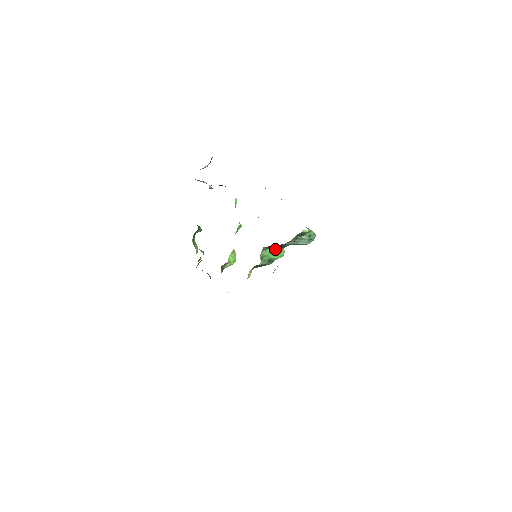
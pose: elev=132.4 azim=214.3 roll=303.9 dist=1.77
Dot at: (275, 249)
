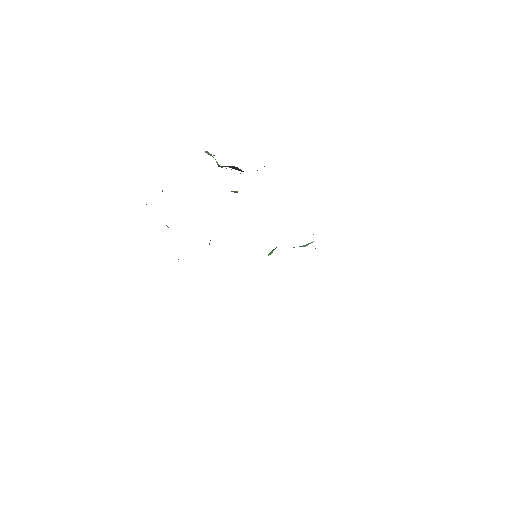
Dot at: occluded
